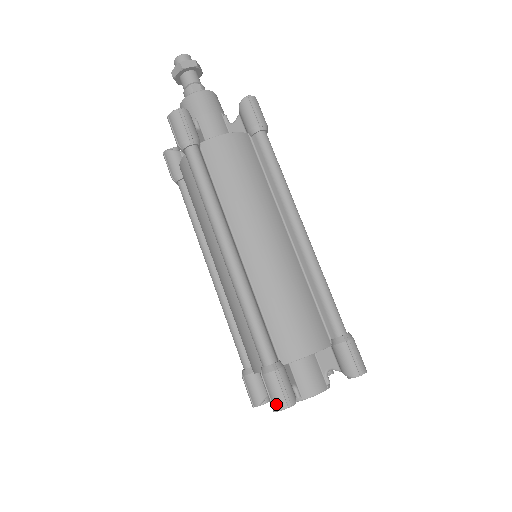
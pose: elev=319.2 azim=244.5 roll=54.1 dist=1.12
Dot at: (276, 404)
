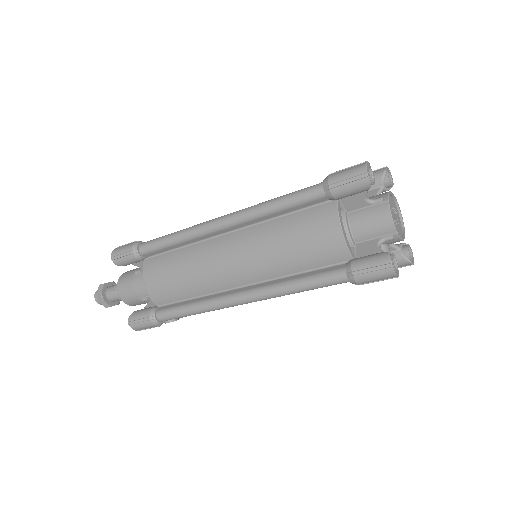
Dot at: (359, 170)
